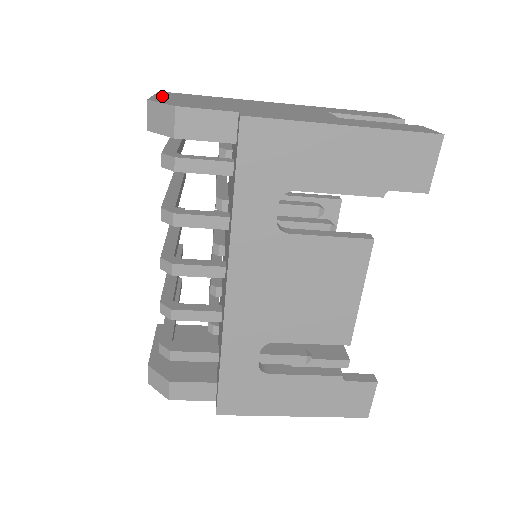
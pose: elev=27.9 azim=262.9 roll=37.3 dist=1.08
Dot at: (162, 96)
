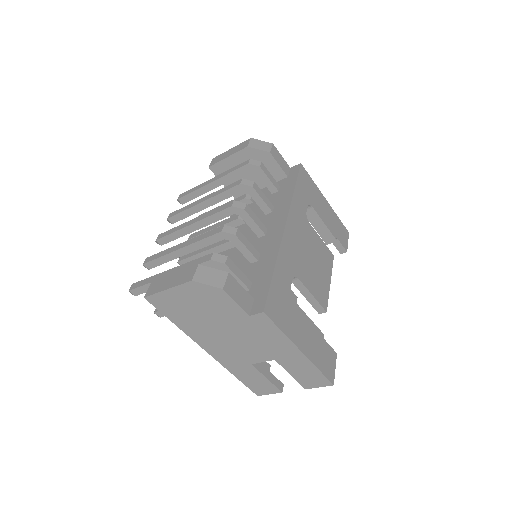
Dot at: occluded
